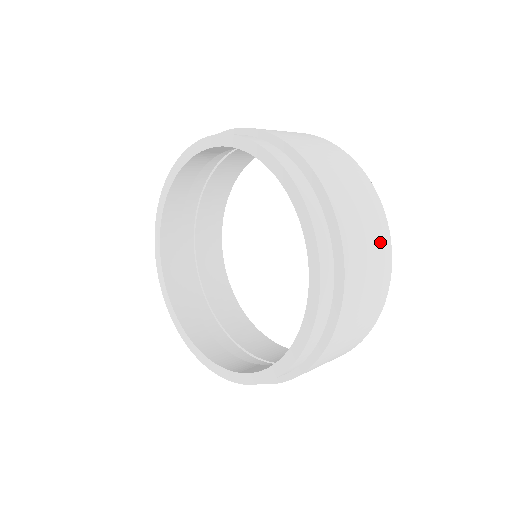
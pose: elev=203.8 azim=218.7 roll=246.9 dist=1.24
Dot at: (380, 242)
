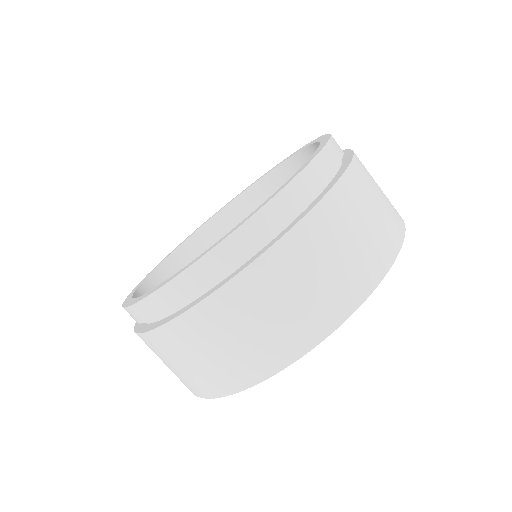
Dot at: (392, 208)
